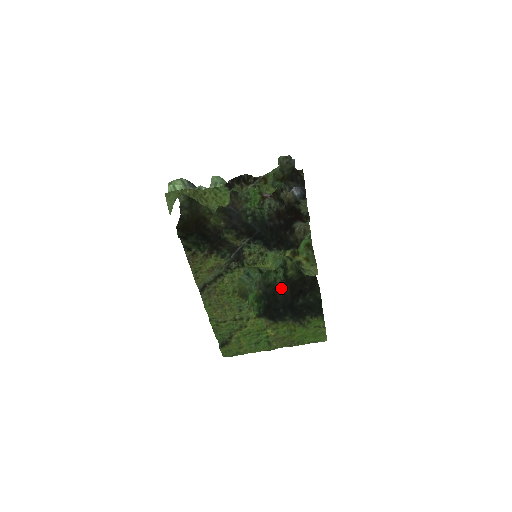
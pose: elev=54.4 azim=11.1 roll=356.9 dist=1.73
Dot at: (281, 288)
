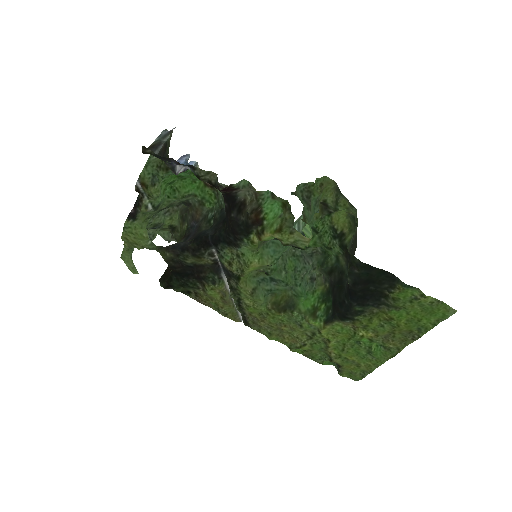
Dot at: (346, 266)
